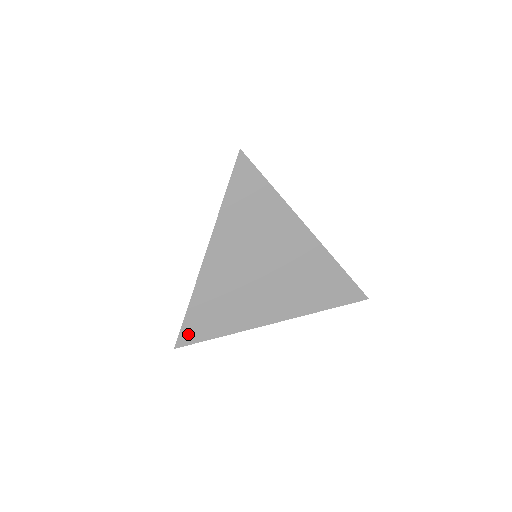
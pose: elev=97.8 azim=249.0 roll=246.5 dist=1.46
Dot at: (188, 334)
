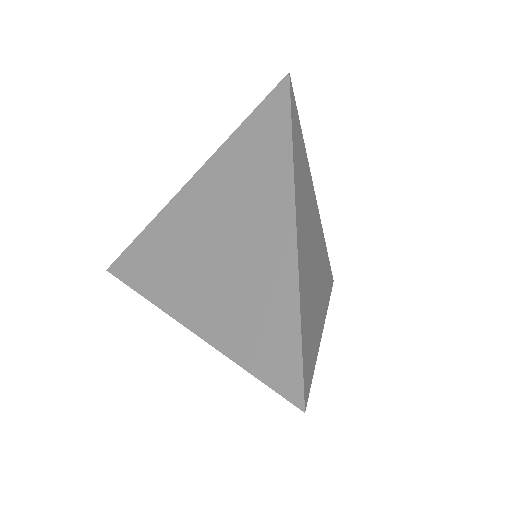
Dot at: (123, 264)
